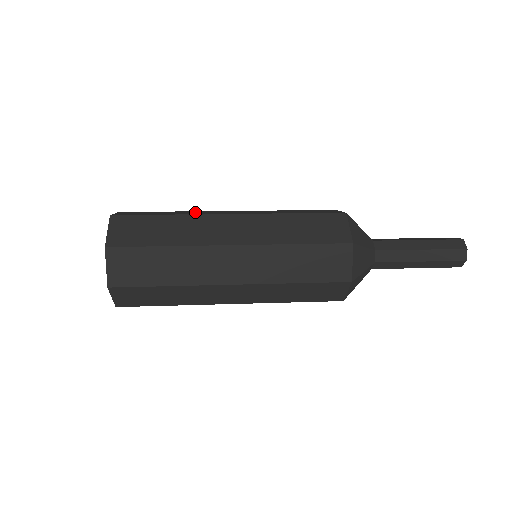
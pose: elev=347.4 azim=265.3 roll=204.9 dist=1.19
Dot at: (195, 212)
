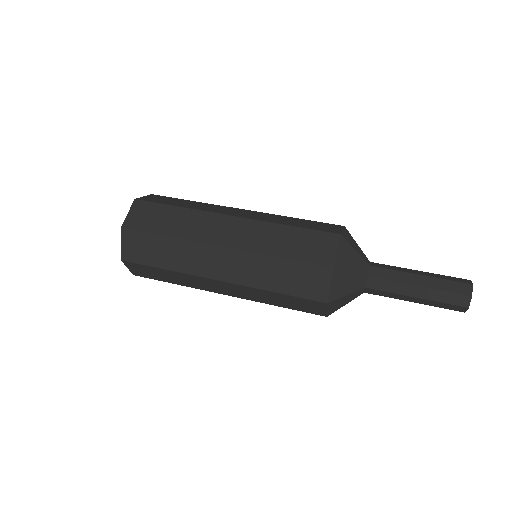
Dot at: (208, 206)
